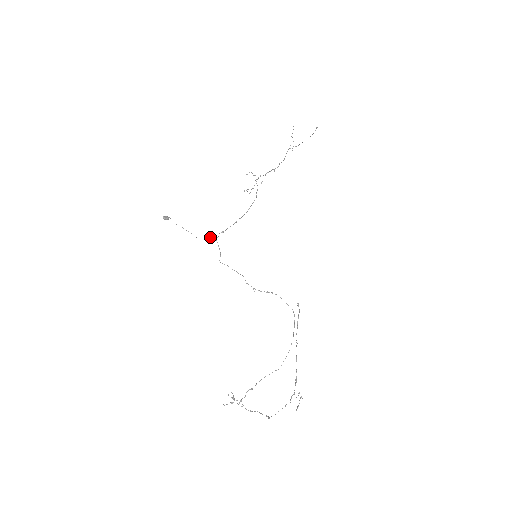
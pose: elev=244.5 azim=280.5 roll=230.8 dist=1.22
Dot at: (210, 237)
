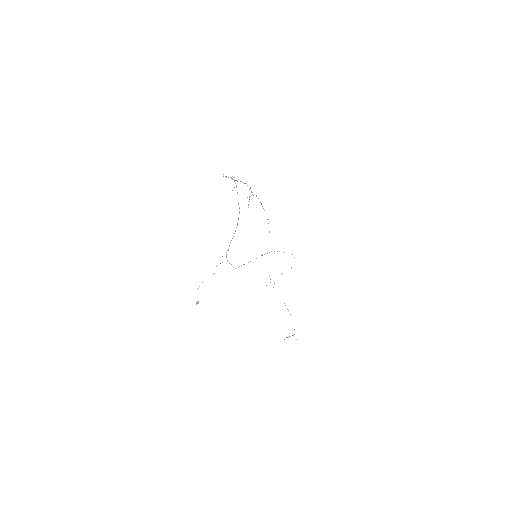
Dot at: occluded
